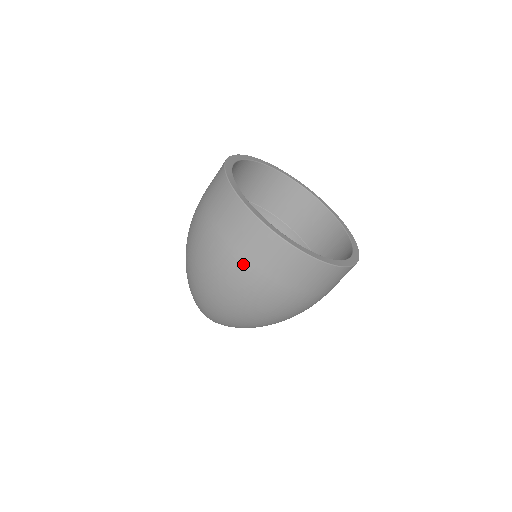
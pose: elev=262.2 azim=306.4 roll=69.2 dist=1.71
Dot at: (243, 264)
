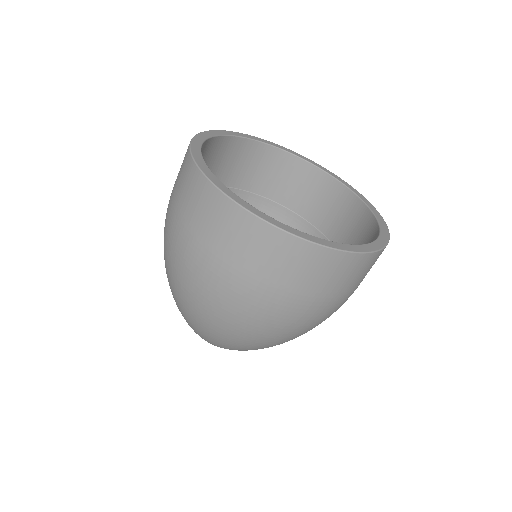
Dot at: (172, 209)
